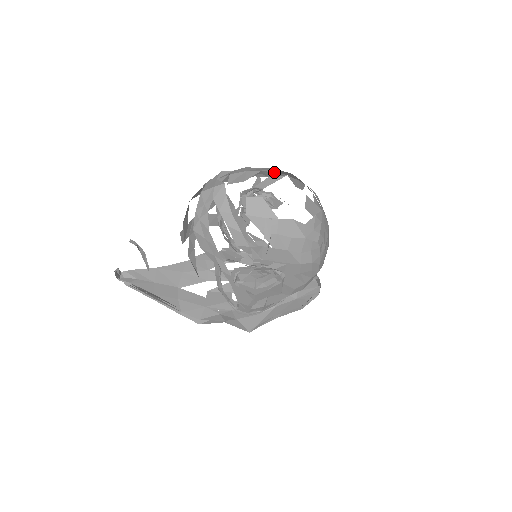
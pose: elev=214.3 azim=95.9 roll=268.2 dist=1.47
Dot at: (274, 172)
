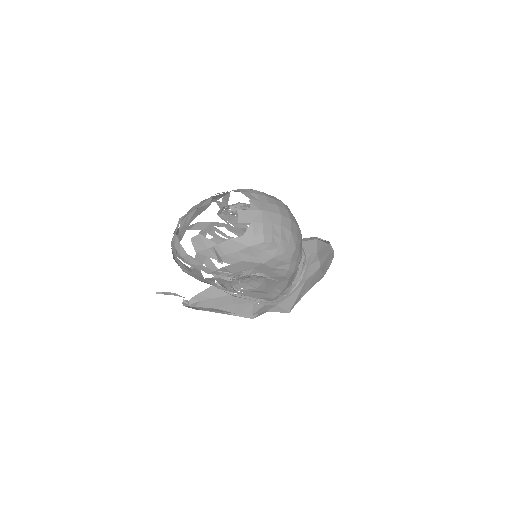
Dot at: occluded
